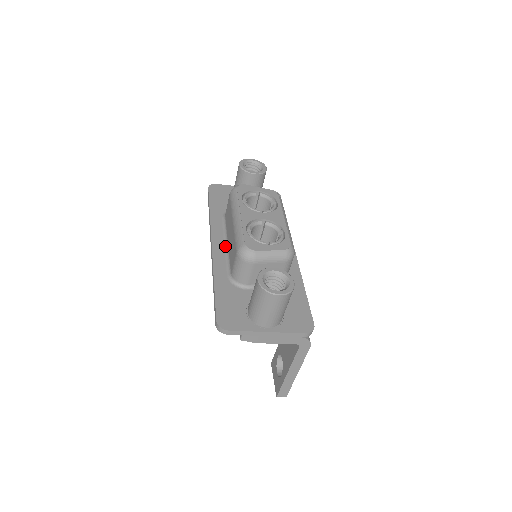
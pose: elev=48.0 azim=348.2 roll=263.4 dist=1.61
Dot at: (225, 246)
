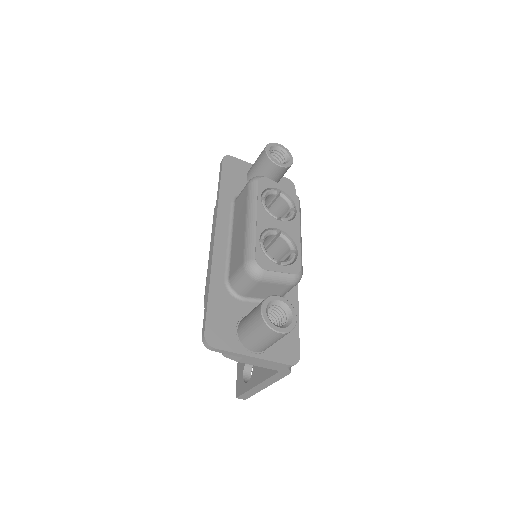
Dot at: (228, 241)
